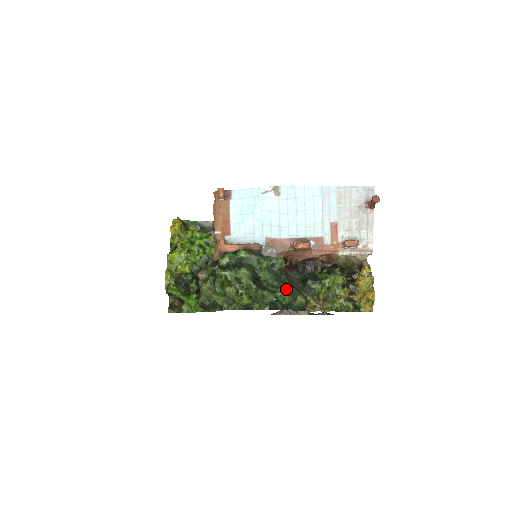
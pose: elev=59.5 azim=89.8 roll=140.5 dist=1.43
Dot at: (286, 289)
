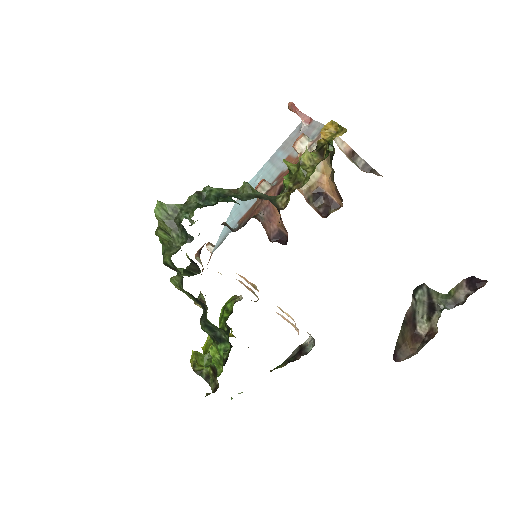
Dot at: occluded
